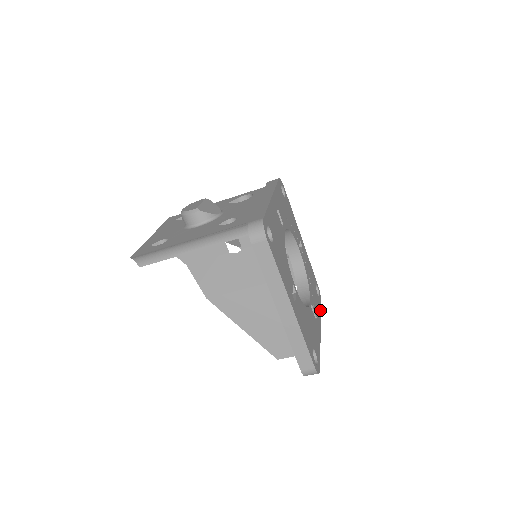
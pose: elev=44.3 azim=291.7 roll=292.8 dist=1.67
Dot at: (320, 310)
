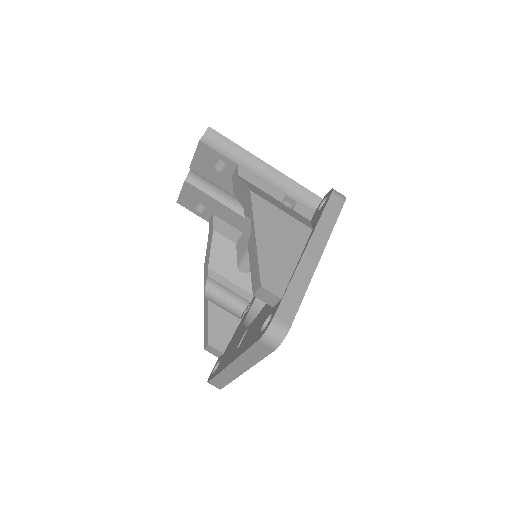
Dot at: occluded
